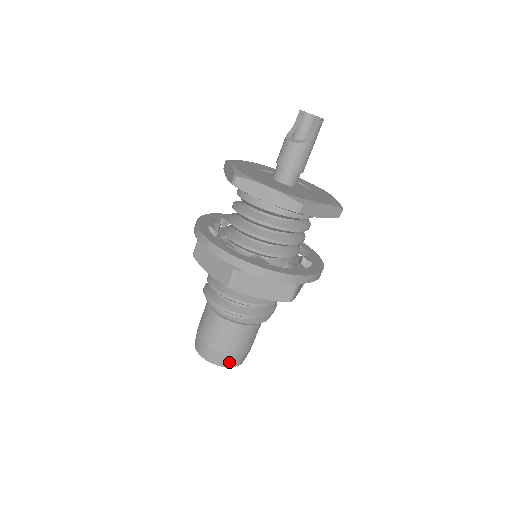
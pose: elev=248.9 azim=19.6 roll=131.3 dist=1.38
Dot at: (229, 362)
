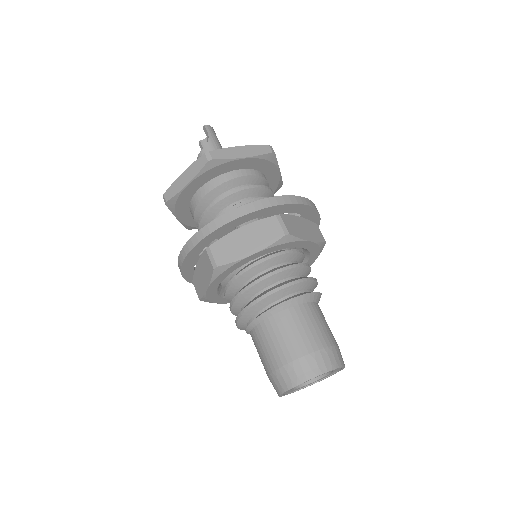
Dot at: (311, 368)
